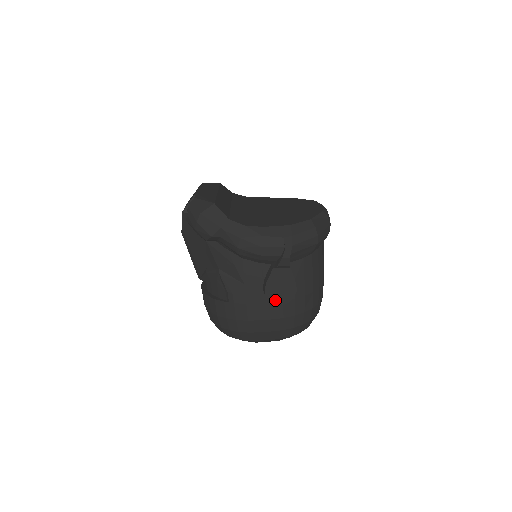
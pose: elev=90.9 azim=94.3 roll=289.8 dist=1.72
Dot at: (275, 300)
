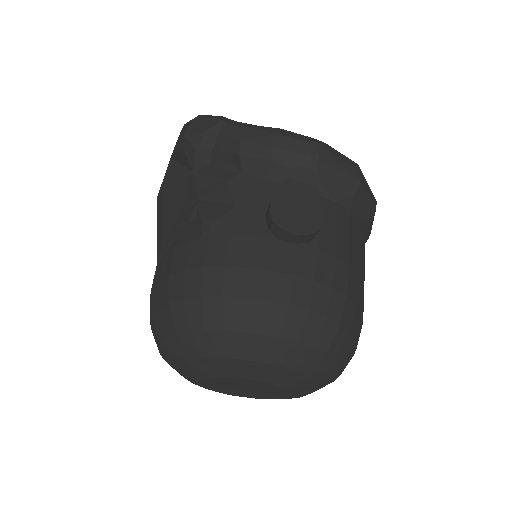
Dot at: (284, 223)
